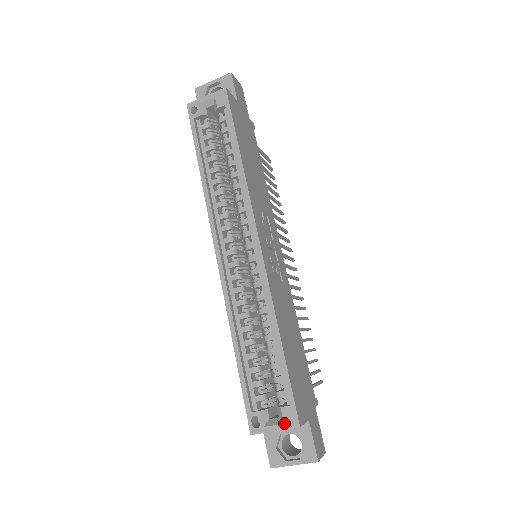
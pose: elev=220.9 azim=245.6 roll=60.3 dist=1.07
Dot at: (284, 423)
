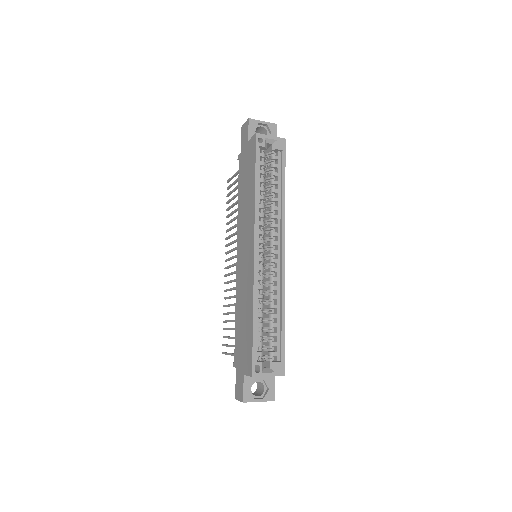
Dot at: (276, 372)
